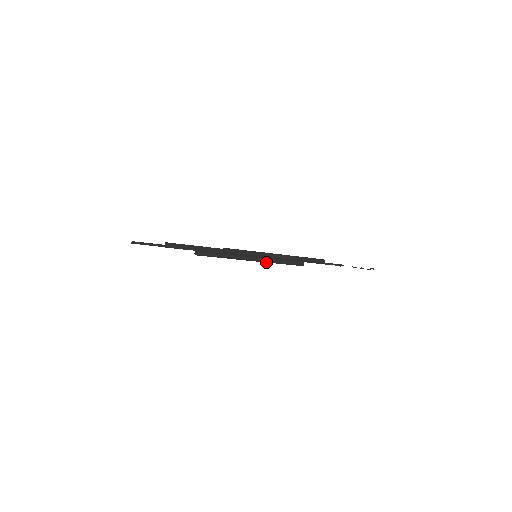
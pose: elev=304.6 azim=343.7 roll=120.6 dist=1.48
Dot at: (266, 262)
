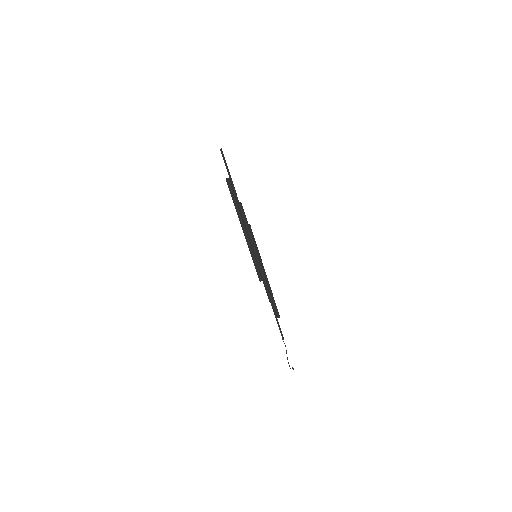
Dot at: (260, 267)
